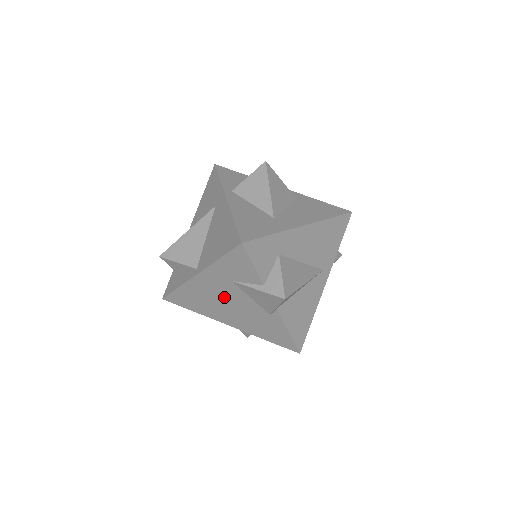
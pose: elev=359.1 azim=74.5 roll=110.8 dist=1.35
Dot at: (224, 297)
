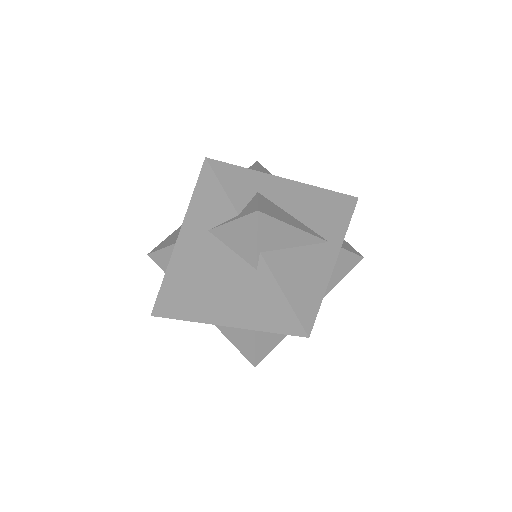
Dot at: (206, 267)
